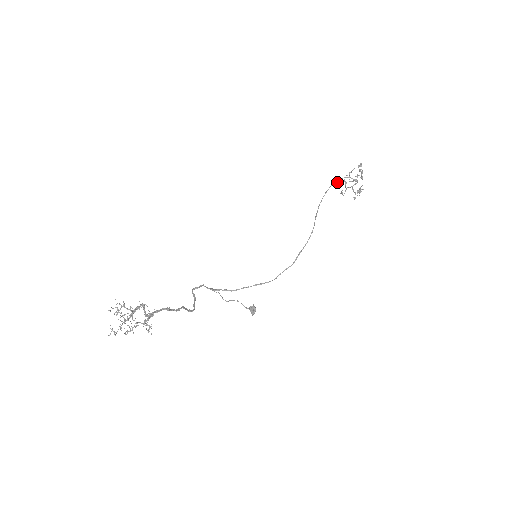
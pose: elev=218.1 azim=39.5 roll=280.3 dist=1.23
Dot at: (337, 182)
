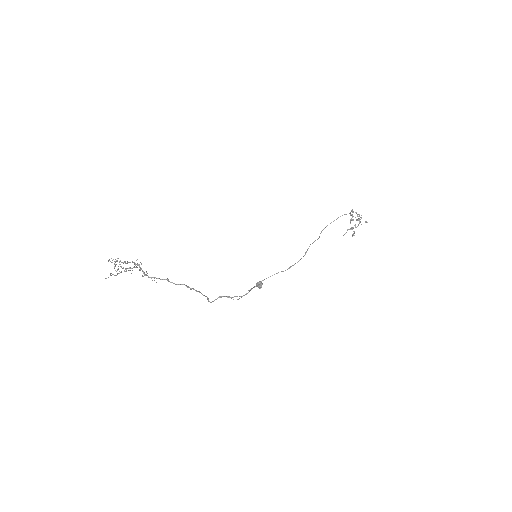
Dot at: (345, 233)
